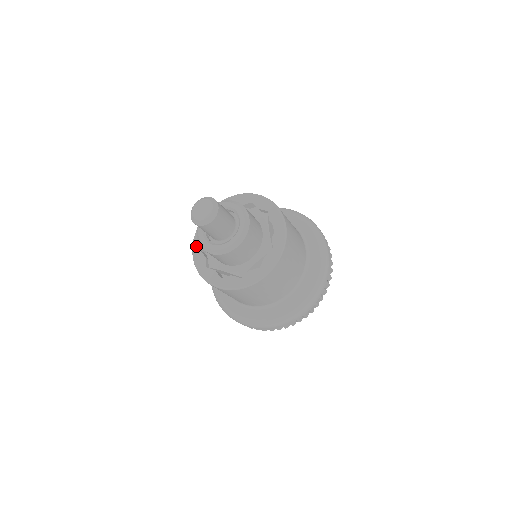
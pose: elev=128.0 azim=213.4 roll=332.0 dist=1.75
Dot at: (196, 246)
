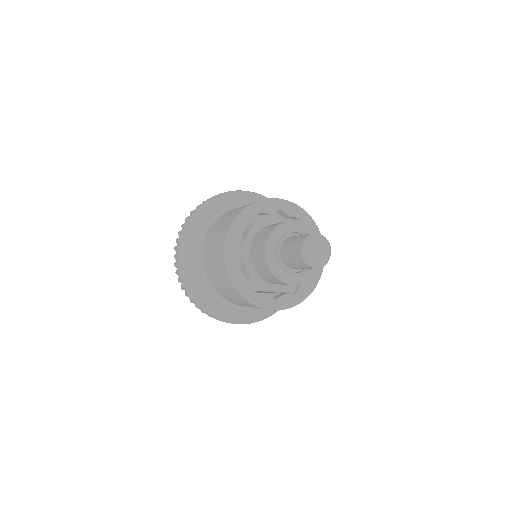
Dot at: (243, 219)
